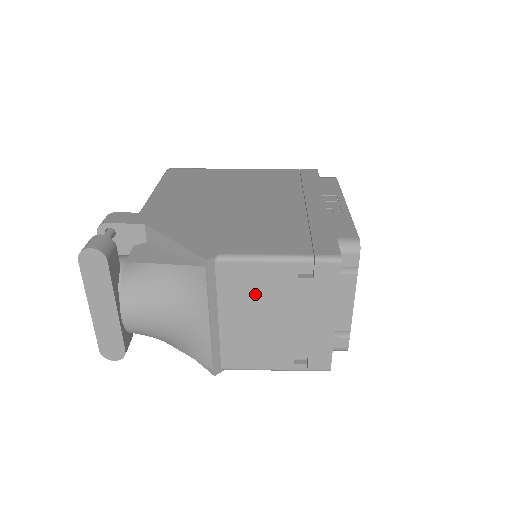
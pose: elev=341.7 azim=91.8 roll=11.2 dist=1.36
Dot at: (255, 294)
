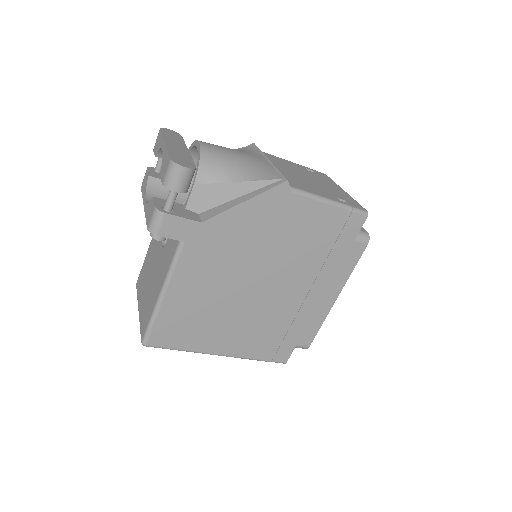
Dot at: (288, 166)
